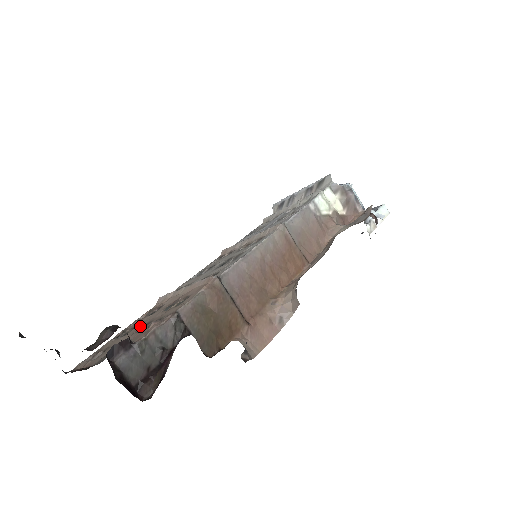
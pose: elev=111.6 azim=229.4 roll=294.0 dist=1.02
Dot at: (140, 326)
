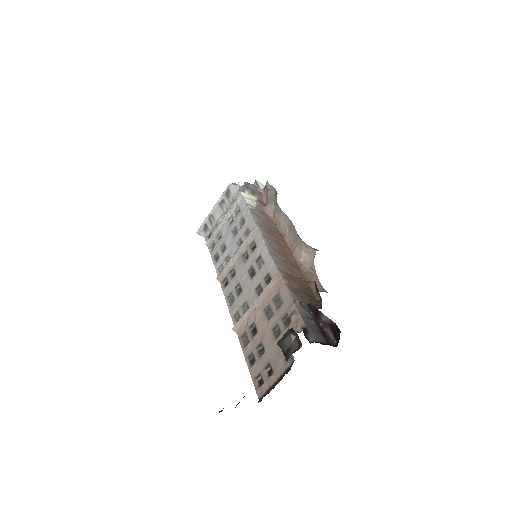
Dot at: (269, 336)
